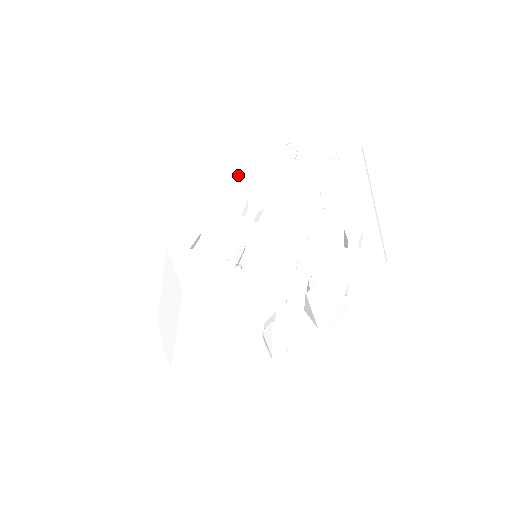
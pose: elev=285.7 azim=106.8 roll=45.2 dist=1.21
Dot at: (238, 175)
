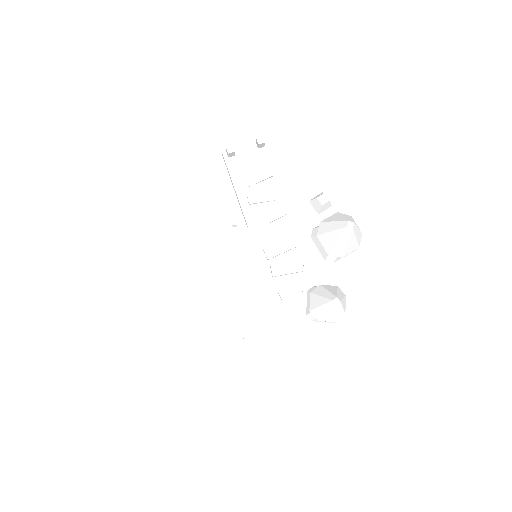
Dot at: (200, 211)
